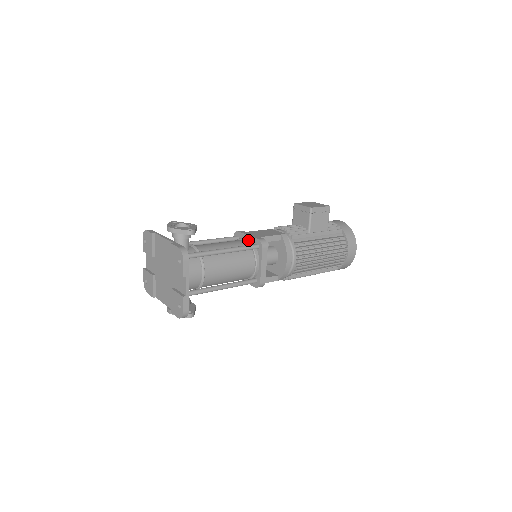
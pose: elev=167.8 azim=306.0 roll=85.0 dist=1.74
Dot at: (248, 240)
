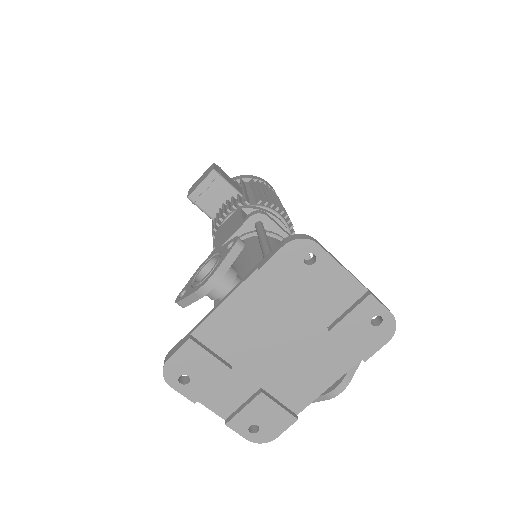
Dot at: (240, 237)
